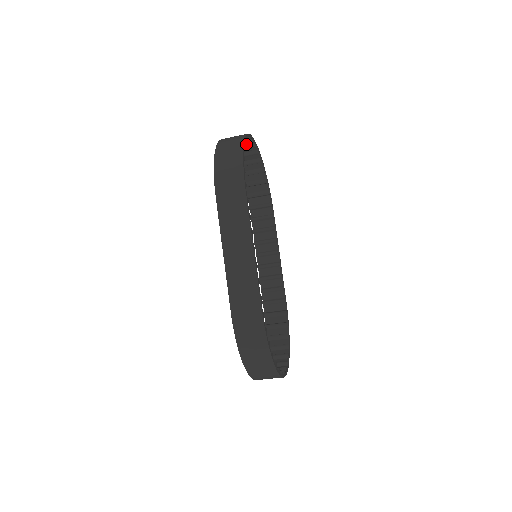
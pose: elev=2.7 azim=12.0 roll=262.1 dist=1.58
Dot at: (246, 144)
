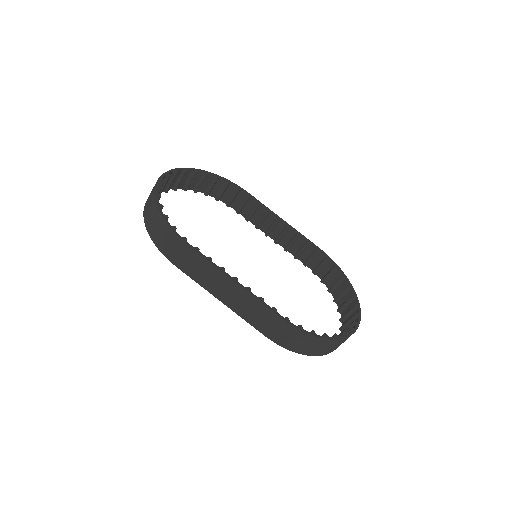
Dot at: (160, 197)
